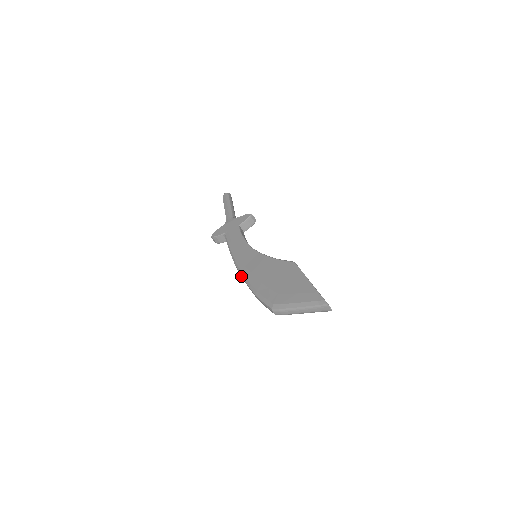
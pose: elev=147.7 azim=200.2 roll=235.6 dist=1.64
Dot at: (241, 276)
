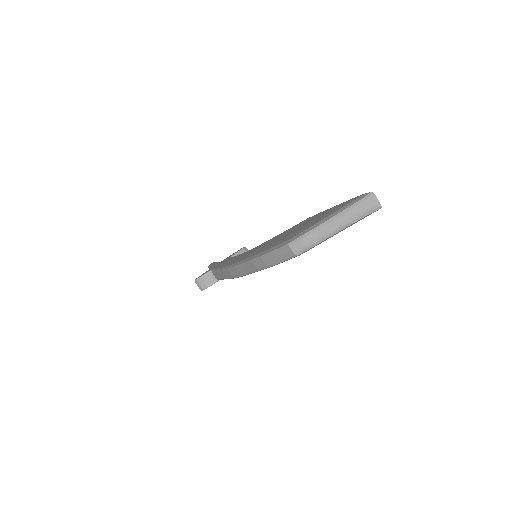
Dot at: (238, 267)
